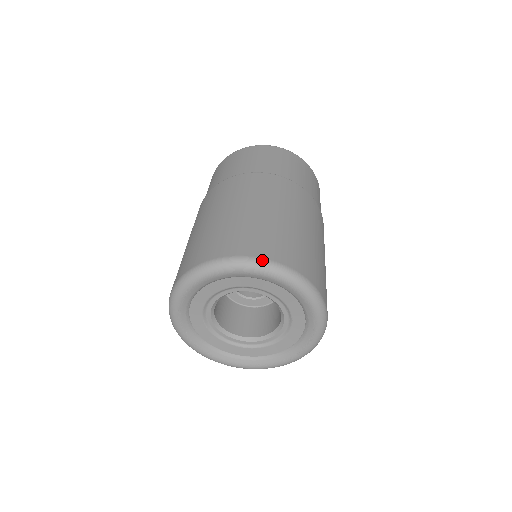
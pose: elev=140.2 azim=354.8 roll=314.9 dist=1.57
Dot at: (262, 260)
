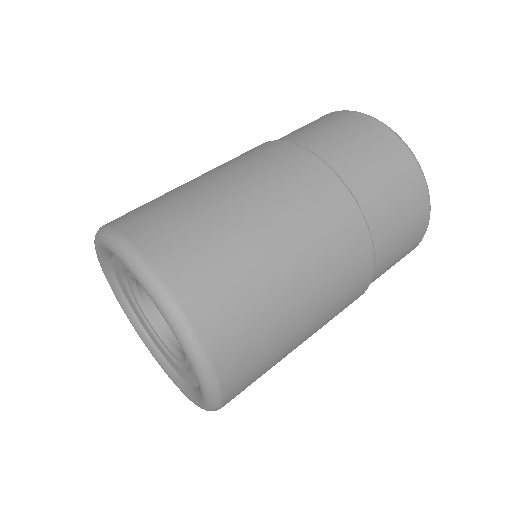
Dot at: (109, 229)
